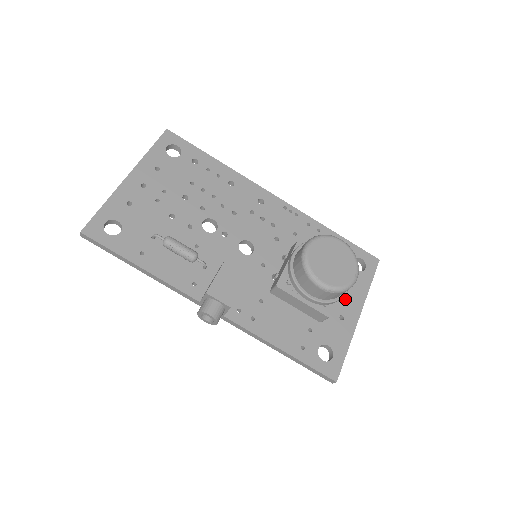
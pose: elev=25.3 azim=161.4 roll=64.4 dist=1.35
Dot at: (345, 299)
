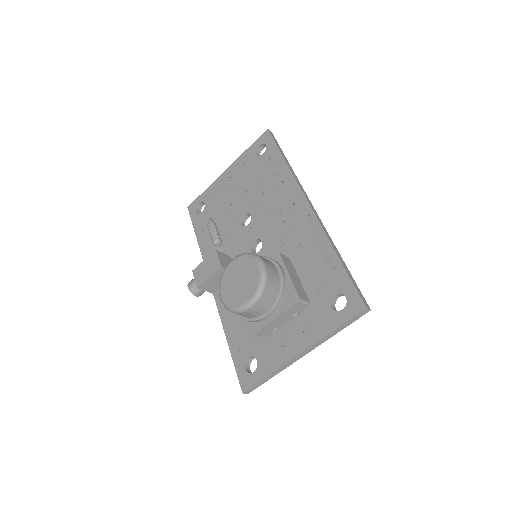
Dot at: (298, 329)
